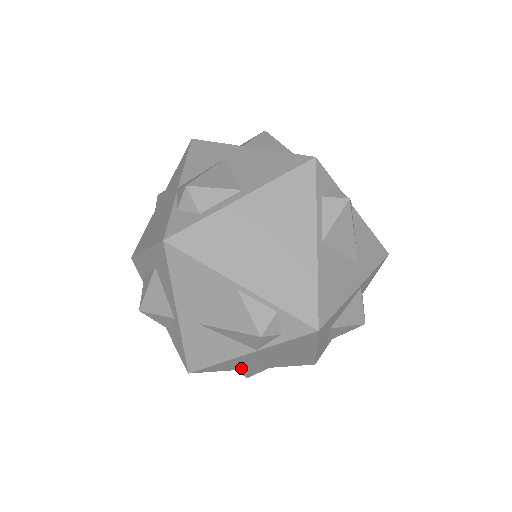
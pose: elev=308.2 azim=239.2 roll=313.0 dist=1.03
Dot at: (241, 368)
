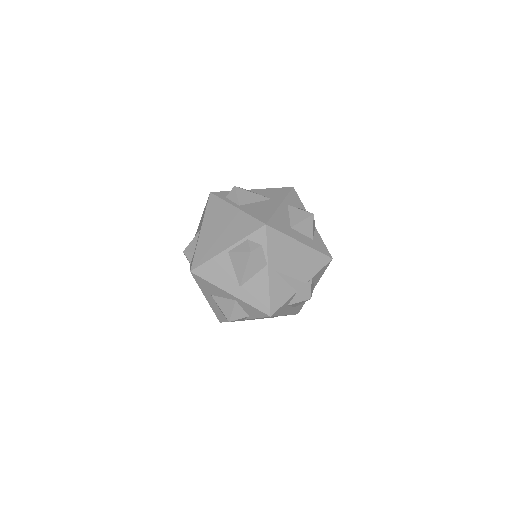
Dot at: (292, 292)
